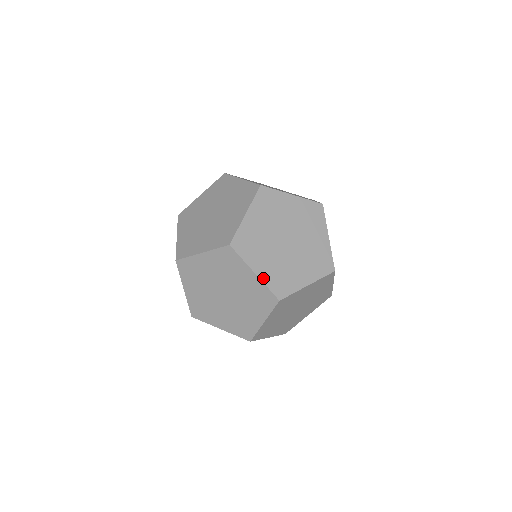
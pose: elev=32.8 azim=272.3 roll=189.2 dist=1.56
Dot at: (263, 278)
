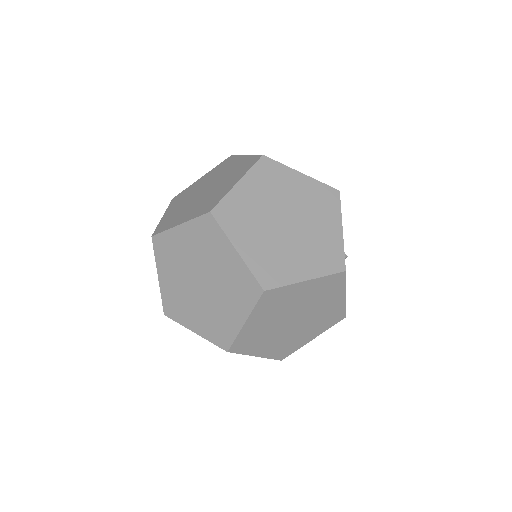
Dot at: (265, 356)
